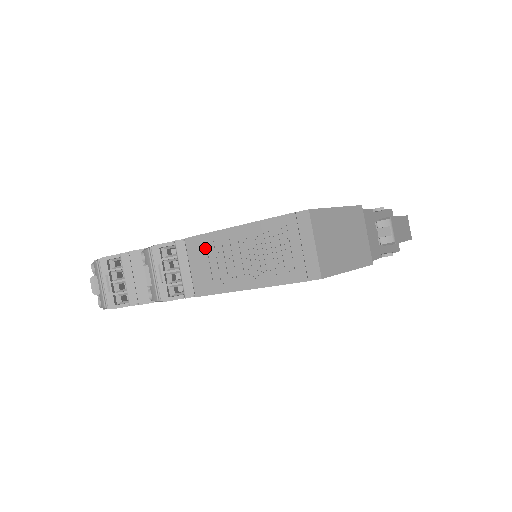
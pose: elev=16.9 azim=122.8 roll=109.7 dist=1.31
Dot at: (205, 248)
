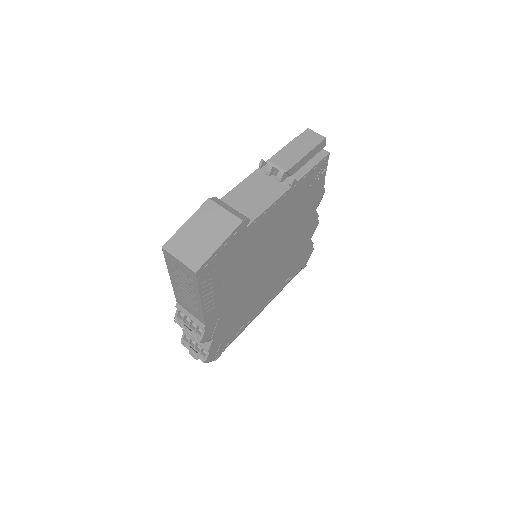
Dot at: (181, 300)
